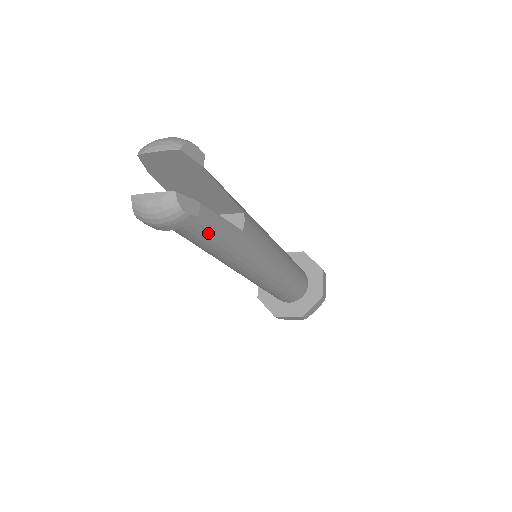
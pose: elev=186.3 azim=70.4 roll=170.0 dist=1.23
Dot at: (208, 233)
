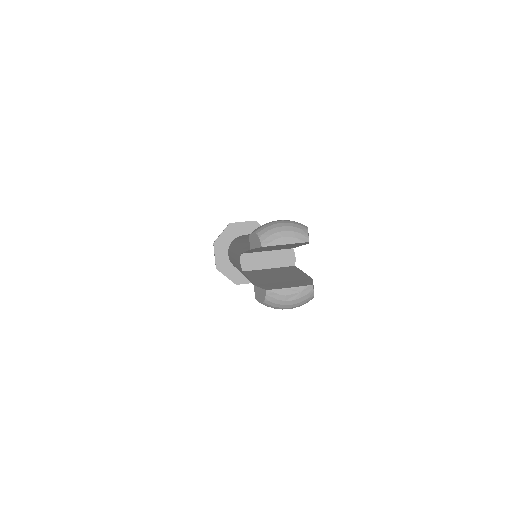
Dot at: occluded
